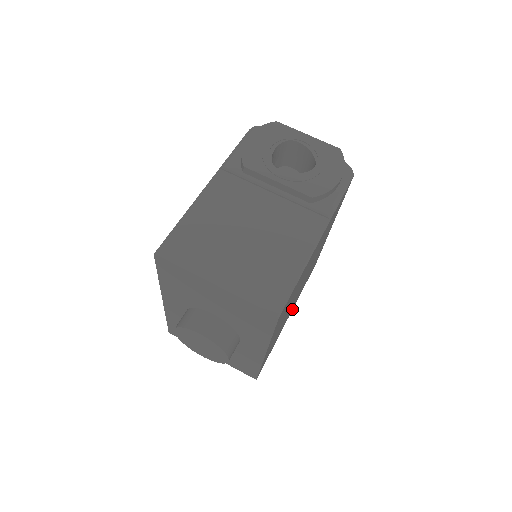
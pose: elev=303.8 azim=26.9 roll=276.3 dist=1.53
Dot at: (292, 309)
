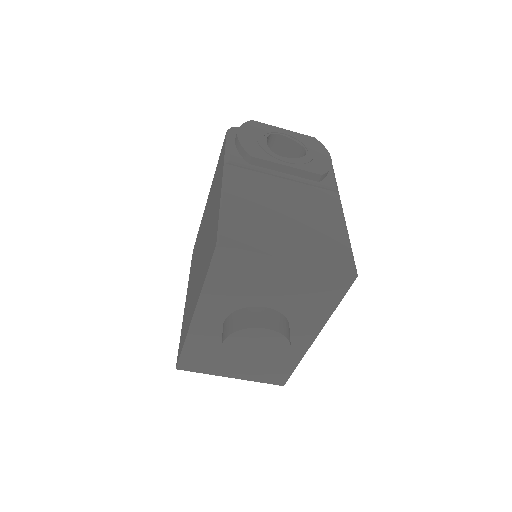
Dot at: occluded
